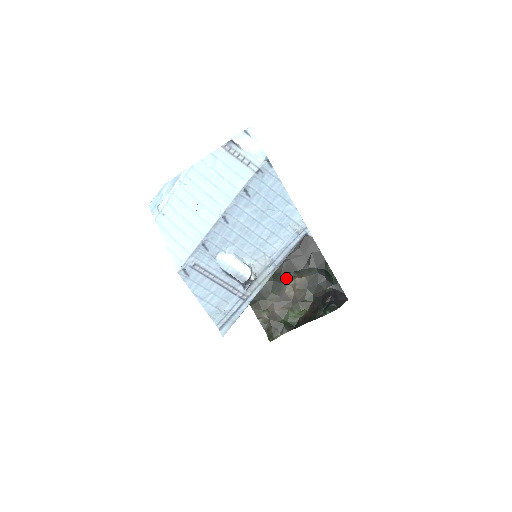
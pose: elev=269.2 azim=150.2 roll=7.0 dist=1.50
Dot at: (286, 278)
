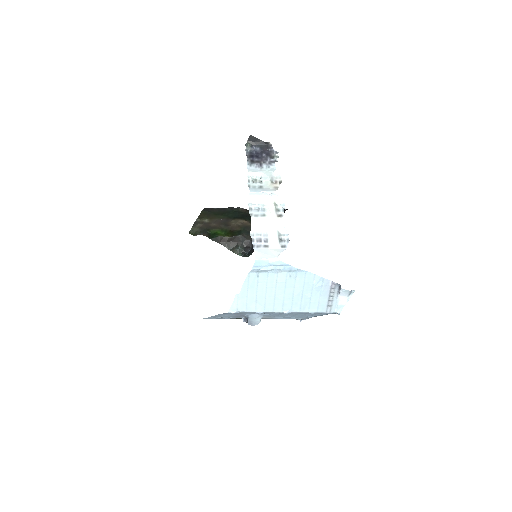
Dot at: (242, 217)
